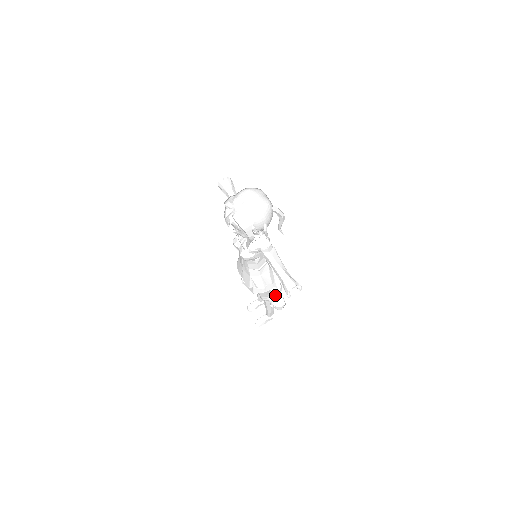
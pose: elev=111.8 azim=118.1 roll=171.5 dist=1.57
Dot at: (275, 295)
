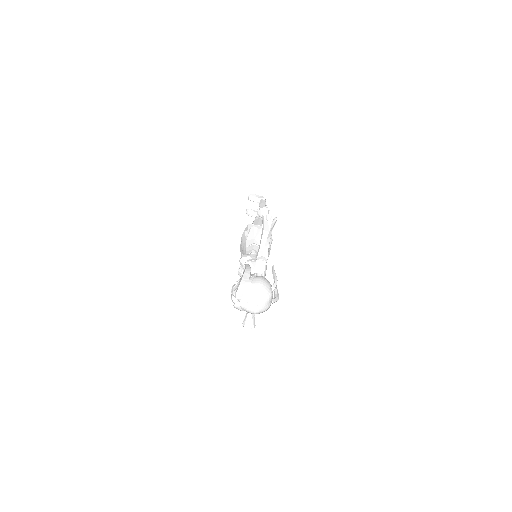
Dot at: occluded
